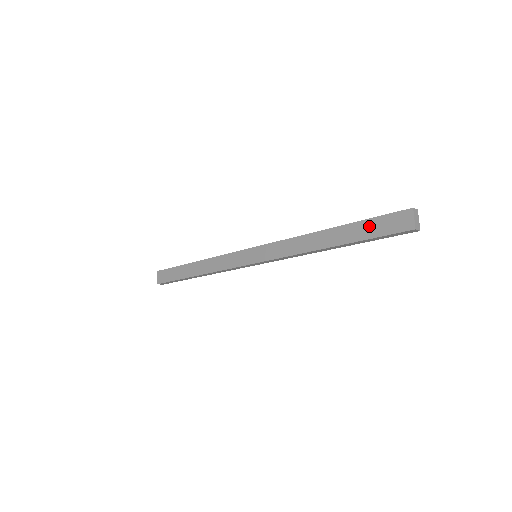
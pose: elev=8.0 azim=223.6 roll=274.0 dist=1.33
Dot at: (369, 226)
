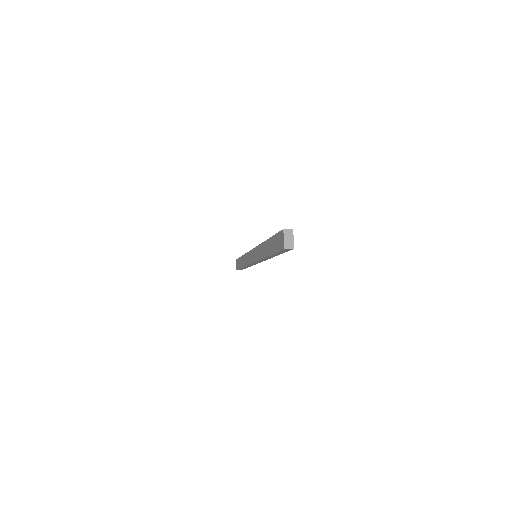
Dot at: (274, 242)
